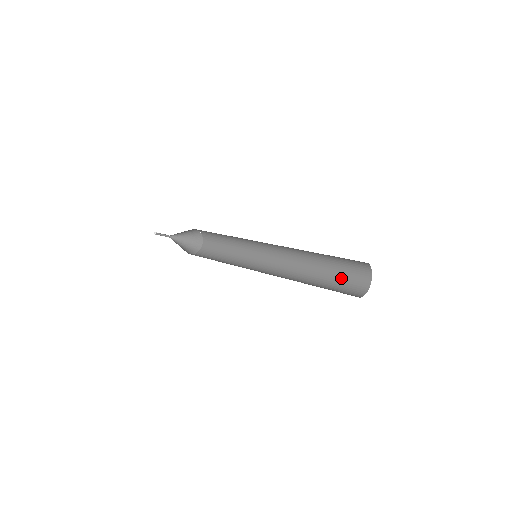
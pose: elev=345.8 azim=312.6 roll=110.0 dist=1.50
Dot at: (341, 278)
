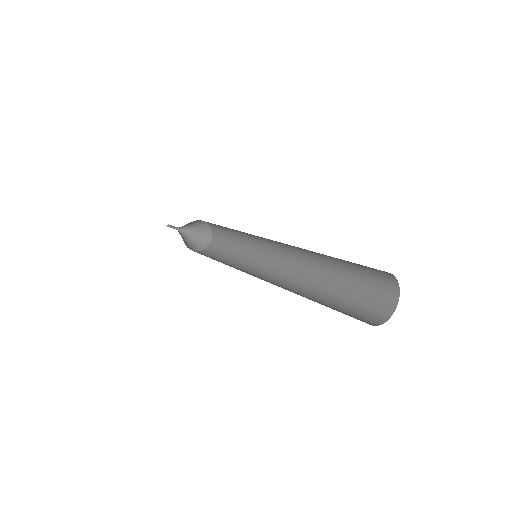
Dot at: (360, 278)
